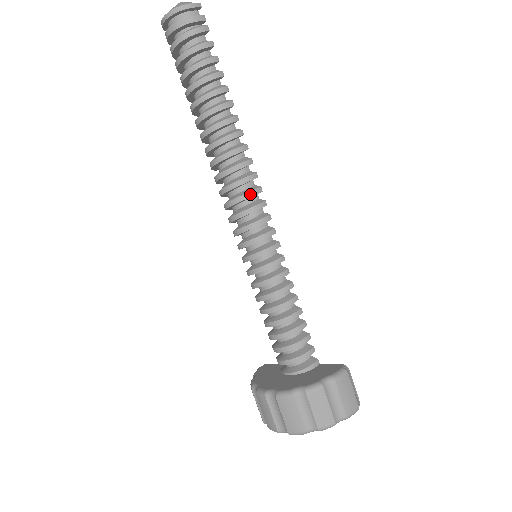
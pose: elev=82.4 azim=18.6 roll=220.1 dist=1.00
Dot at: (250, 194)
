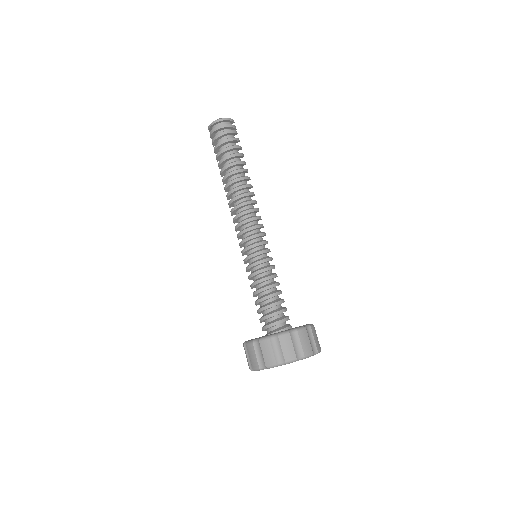
Dot at: (257, 218)
